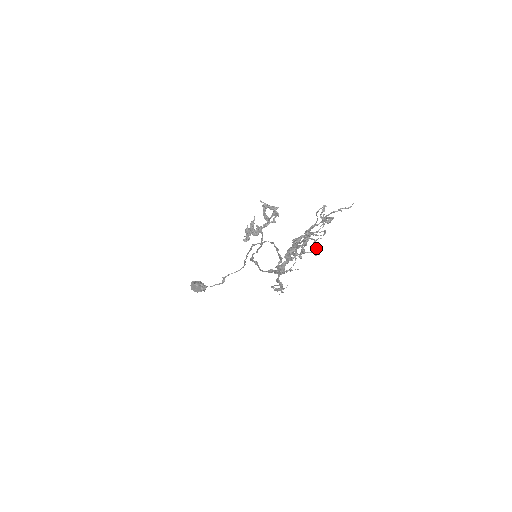
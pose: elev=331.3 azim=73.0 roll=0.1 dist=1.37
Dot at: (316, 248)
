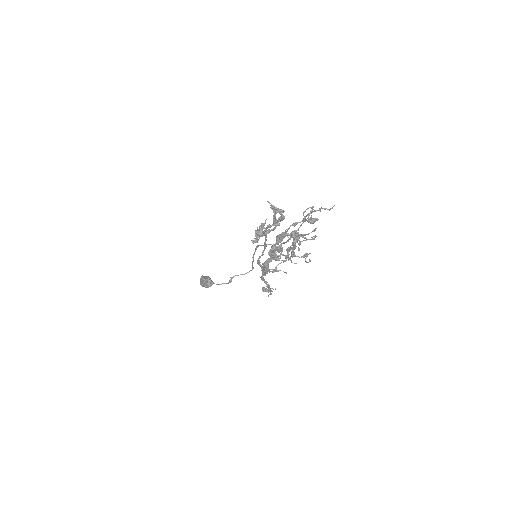
Dot at: (306, 253)
